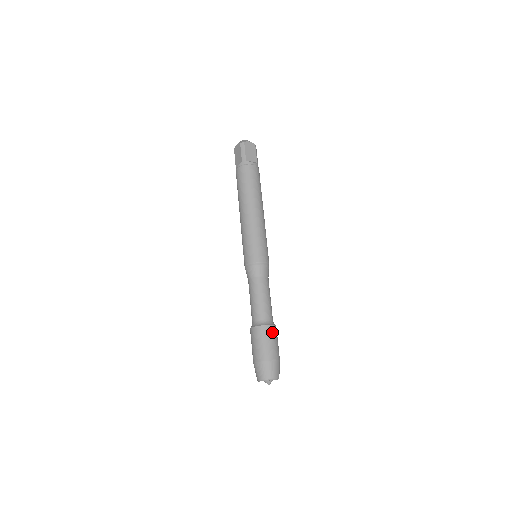
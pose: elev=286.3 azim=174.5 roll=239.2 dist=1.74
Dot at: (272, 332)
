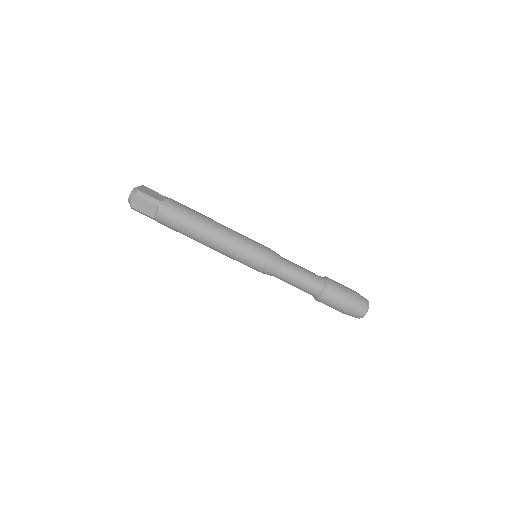
Dot at: (328, 297)
